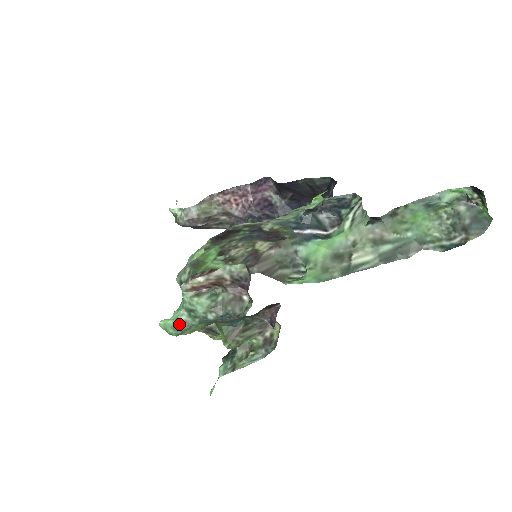
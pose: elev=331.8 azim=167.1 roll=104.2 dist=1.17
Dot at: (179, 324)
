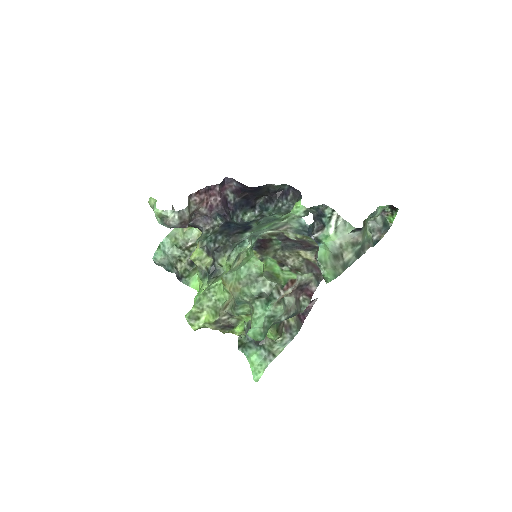
Dot at: (264, 330)
